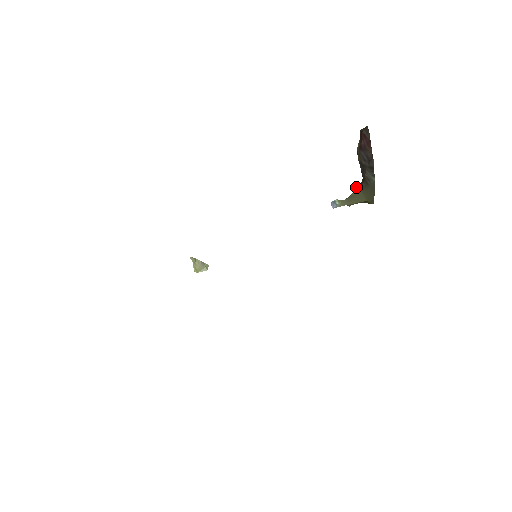
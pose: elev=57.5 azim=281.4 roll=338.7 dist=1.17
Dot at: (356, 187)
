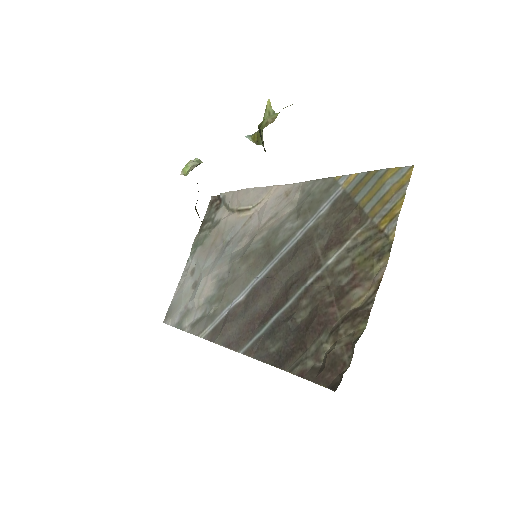
Dot at: occluded
